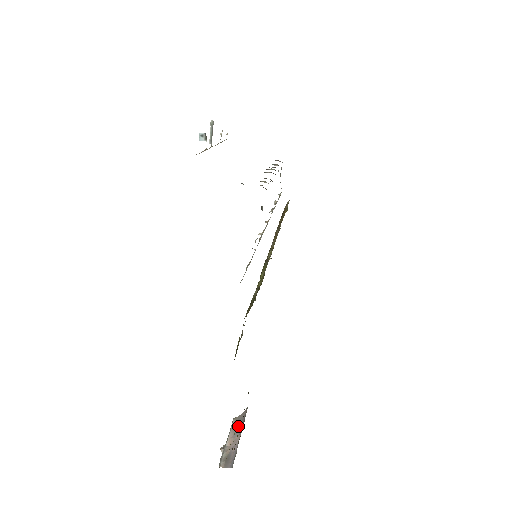
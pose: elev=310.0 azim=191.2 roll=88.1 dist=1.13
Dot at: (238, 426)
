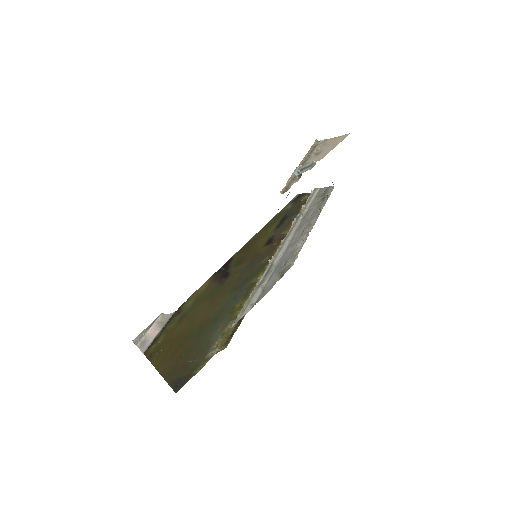
Dot at: (161, 323)
